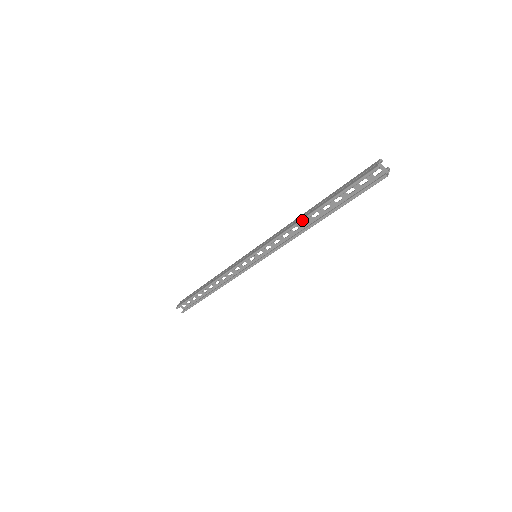
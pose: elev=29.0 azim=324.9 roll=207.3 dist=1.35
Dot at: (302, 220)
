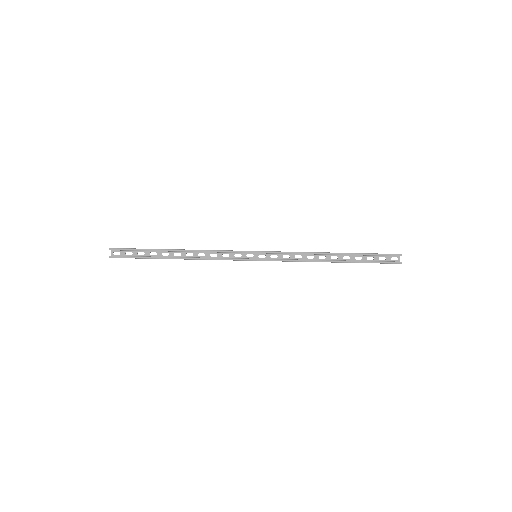
Dot at: (327, 253)
